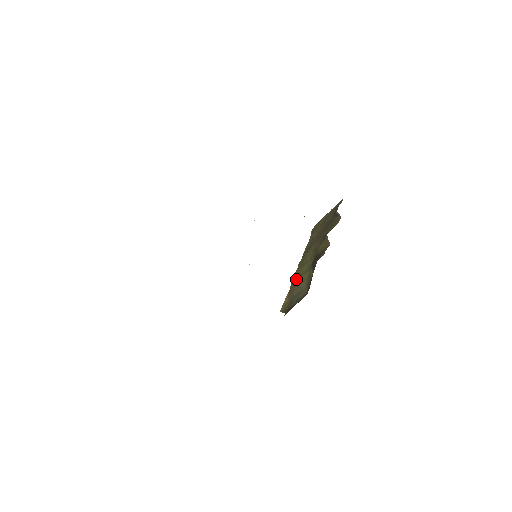
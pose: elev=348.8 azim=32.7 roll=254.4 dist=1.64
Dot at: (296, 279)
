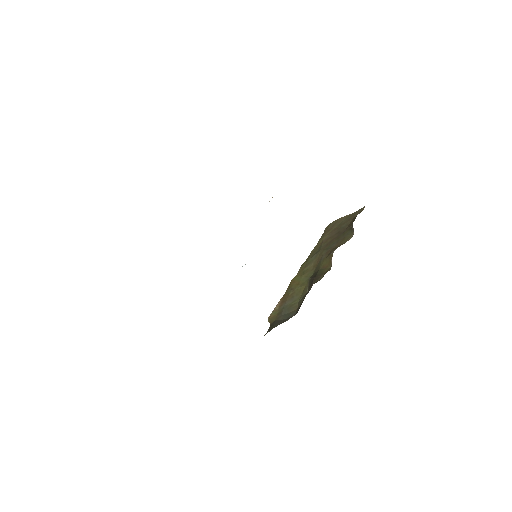
Dot at: (292, 287)
